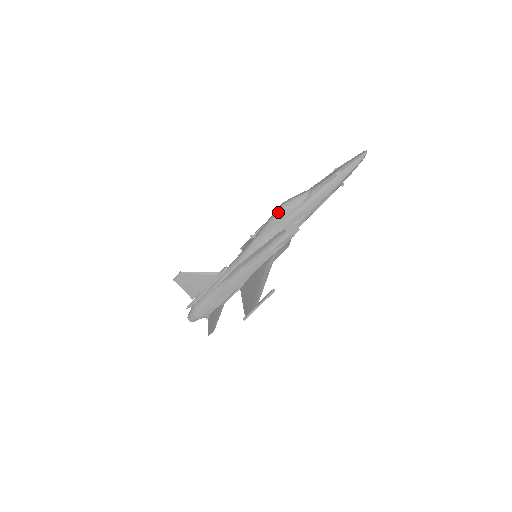
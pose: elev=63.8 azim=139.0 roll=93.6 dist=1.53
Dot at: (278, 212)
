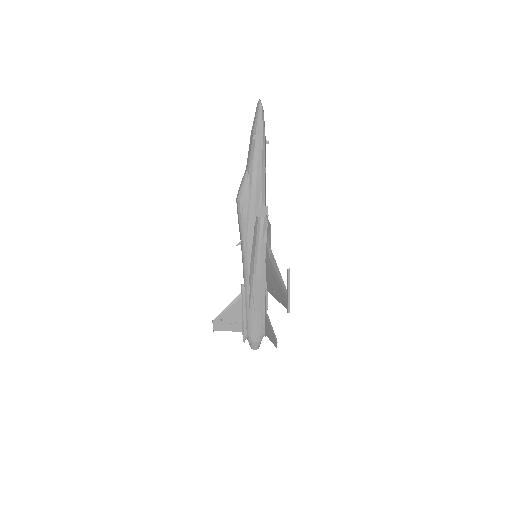
Dot at: (239, 209)
